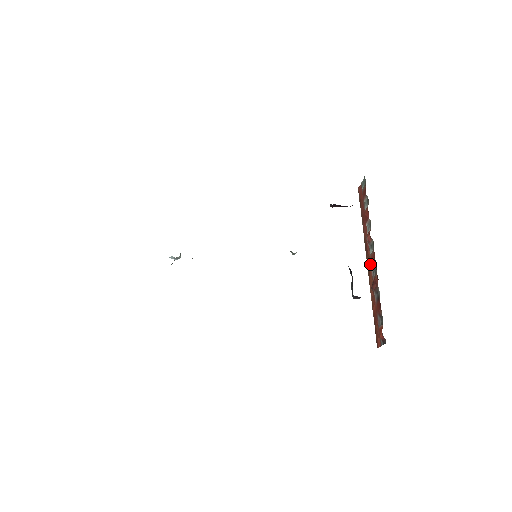
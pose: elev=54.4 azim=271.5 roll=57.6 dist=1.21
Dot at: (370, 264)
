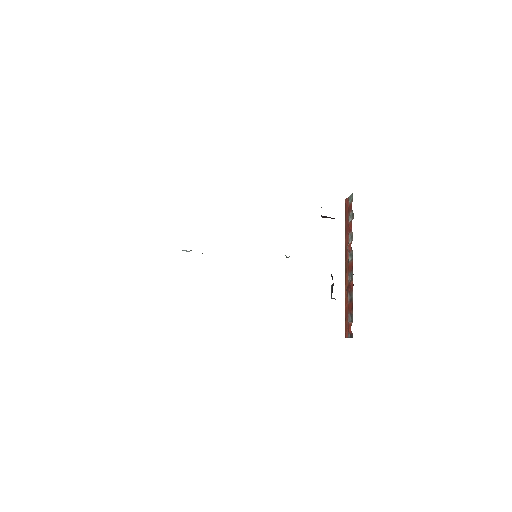
Dot at: (348, 269)
